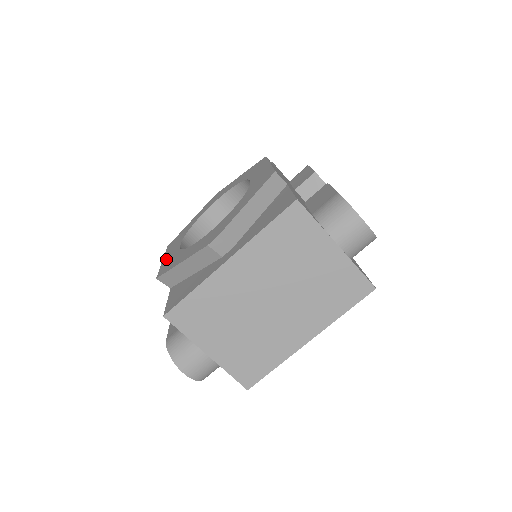
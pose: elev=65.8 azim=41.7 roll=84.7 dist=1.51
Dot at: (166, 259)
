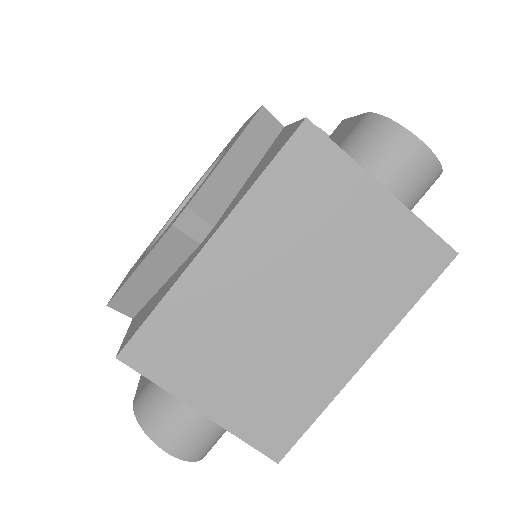
Dot at: occluded
